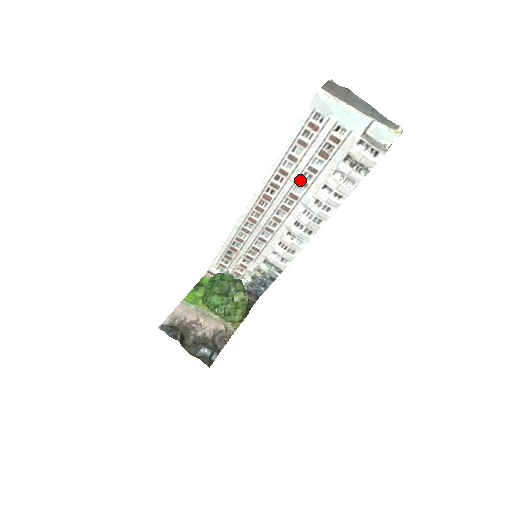
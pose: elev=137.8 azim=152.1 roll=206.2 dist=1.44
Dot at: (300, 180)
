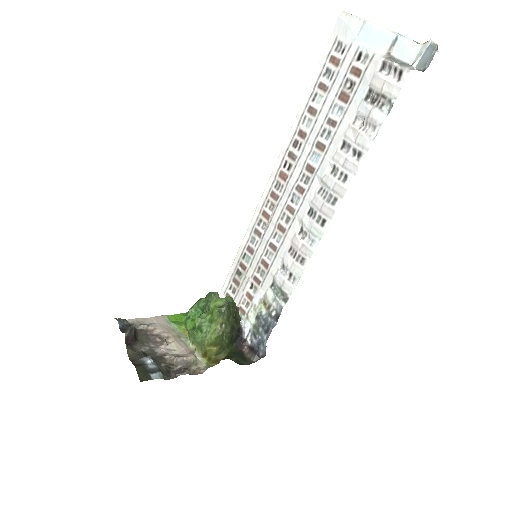
Dot at: (318, 141)
